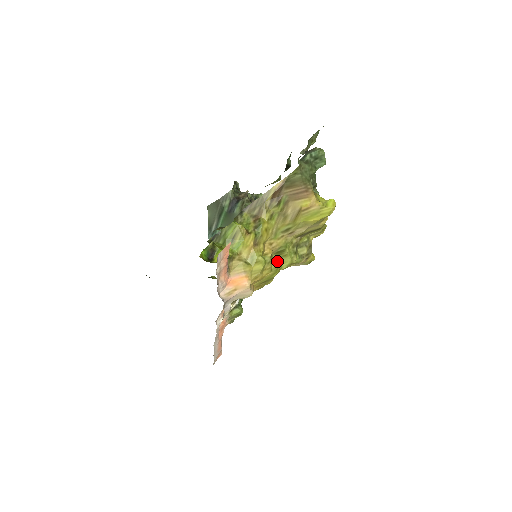
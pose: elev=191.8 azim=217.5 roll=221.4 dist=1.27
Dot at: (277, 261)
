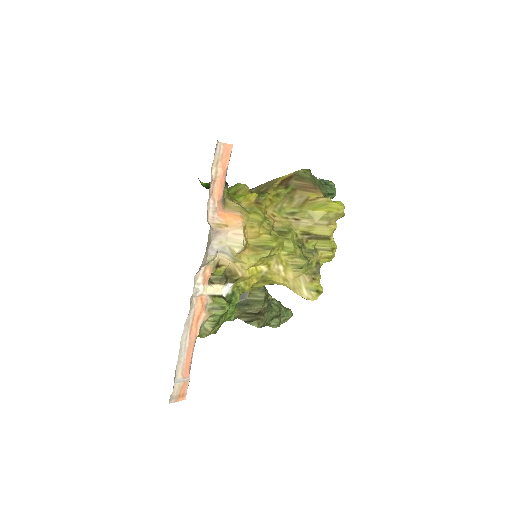
Dot at: (278, 235)
